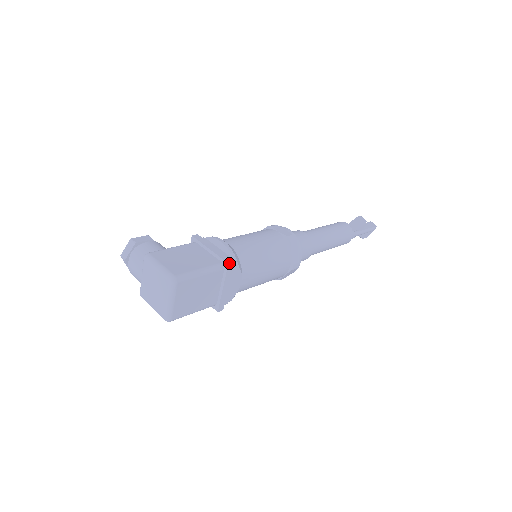
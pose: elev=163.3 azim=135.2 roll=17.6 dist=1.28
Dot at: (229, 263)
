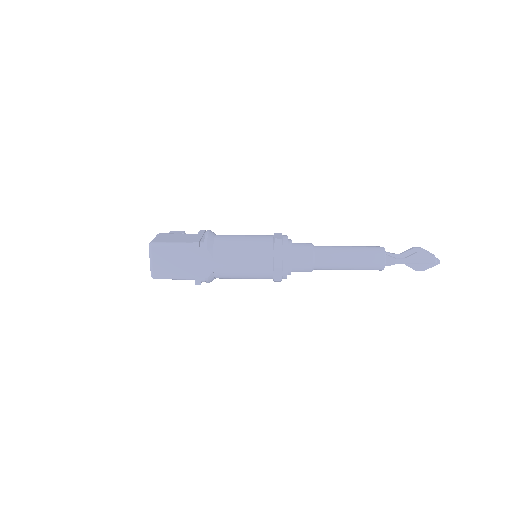
Dot at: (194, 242)
